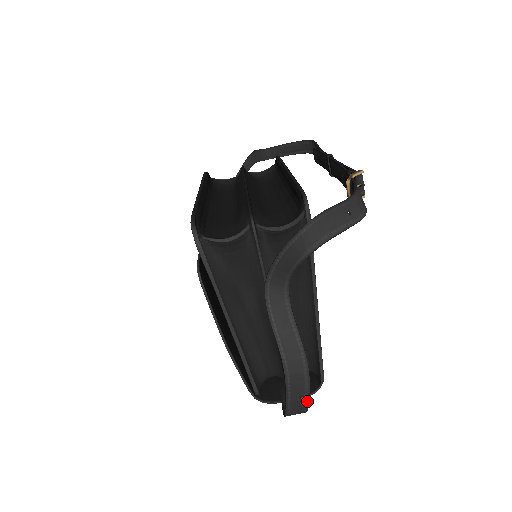
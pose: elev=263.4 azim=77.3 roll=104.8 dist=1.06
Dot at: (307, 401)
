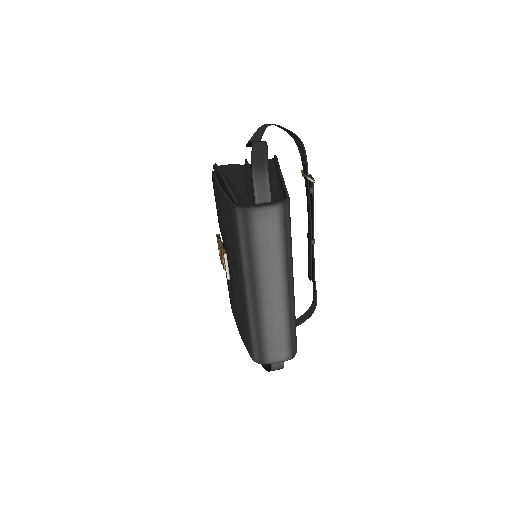
Dot at: (266, 152)
